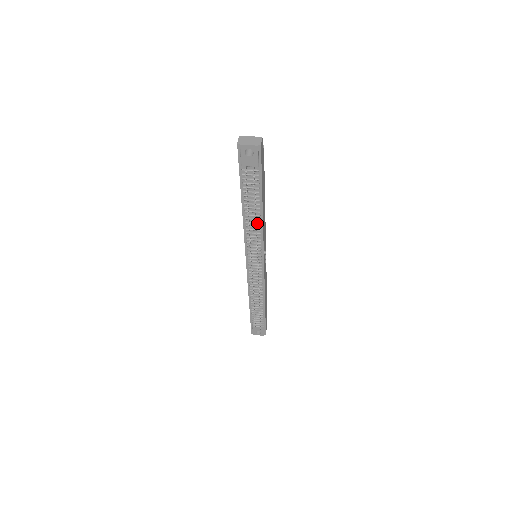
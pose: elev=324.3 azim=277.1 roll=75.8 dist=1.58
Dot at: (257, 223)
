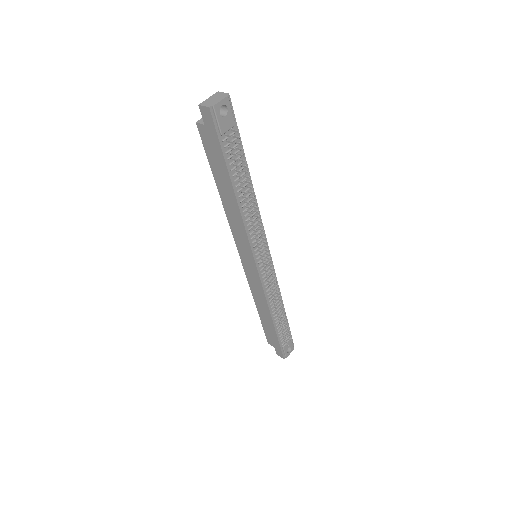
Dot at: (253, 203)
